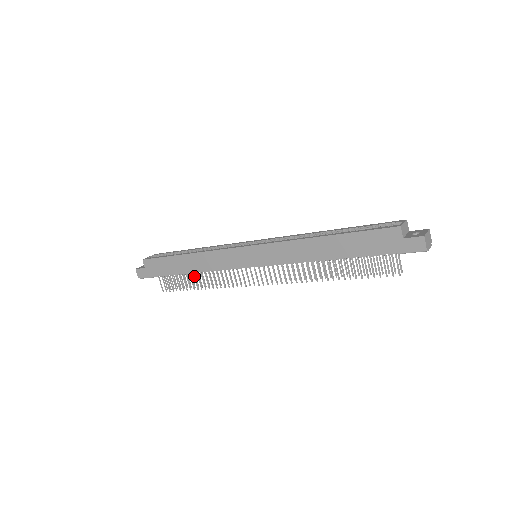
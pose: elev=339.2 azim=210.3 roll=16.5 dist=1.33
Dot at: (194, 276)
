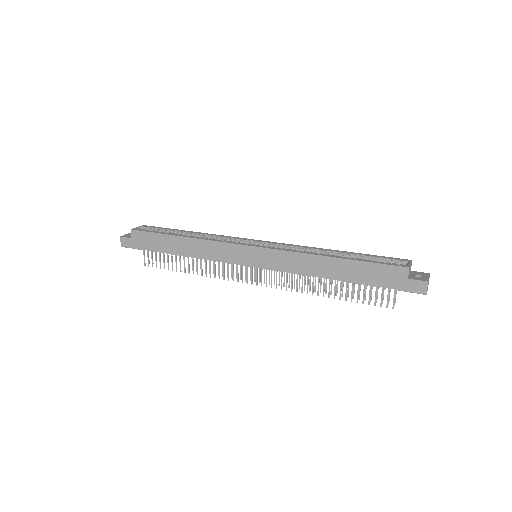
Dot at: (184, 259)
